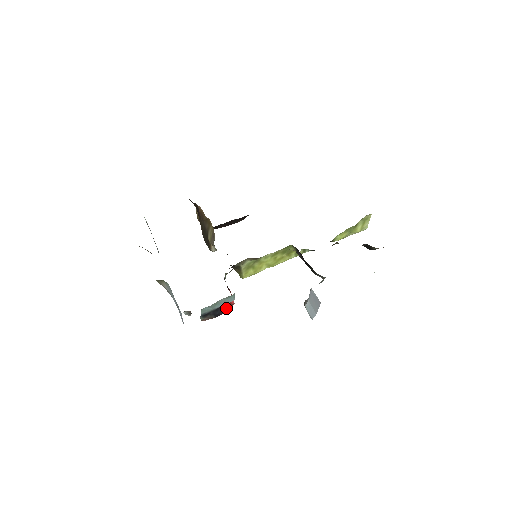
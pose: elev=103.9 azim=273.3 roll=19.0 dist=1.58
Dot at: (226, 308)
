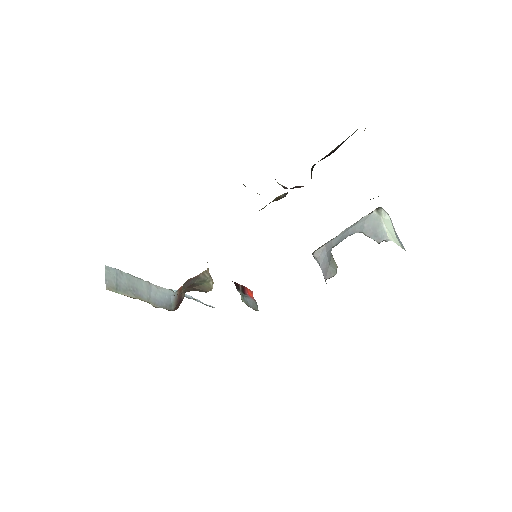
Dot at: occluded
